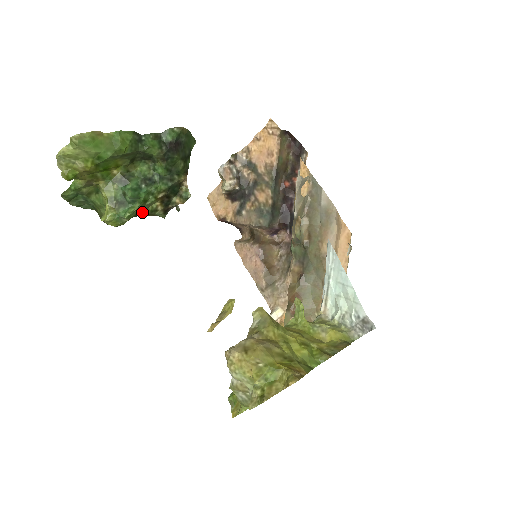
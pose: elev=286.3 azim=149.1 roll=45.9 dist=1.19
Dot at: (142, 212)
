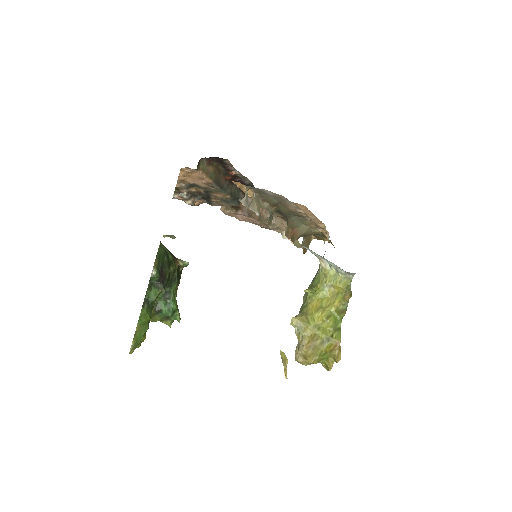
Dot at: occluded
